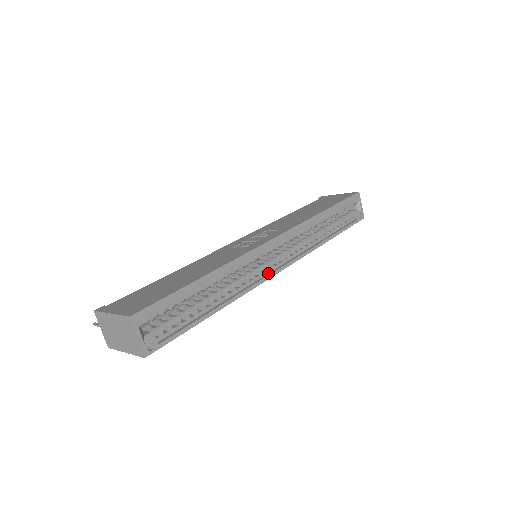
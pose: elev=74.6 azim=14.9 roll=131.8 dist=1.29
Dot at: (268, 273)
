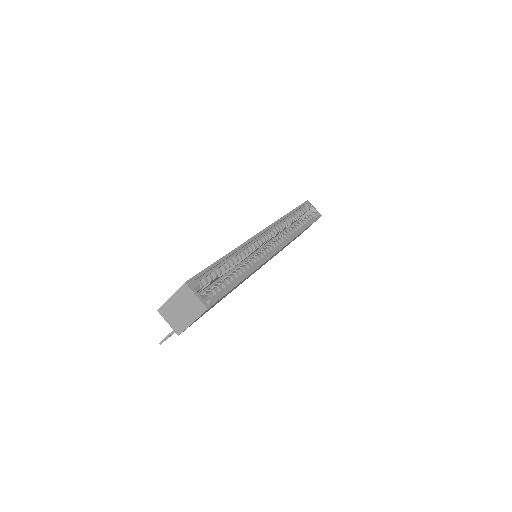
Dot at: occluded
